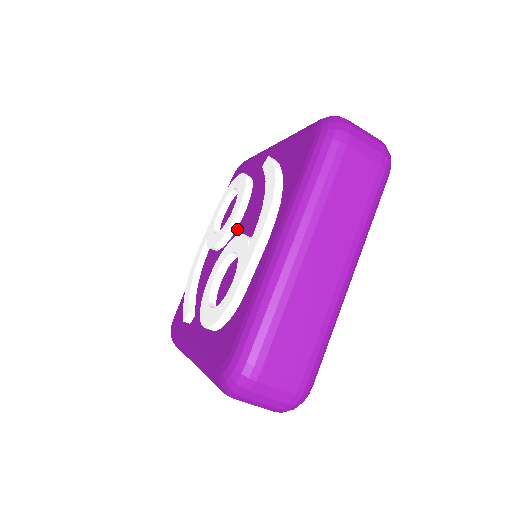
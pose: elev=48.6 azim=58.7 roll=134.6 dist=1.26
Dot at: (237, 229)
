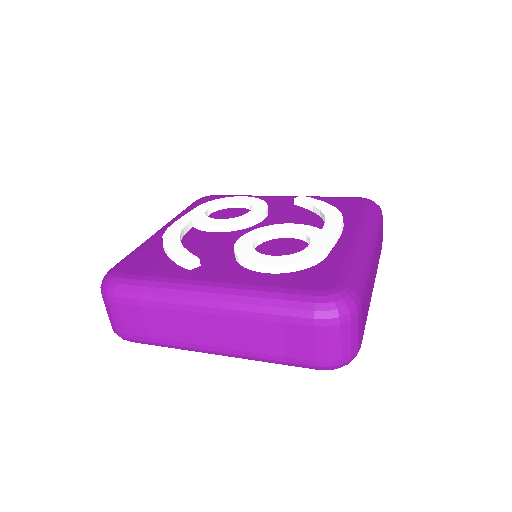
Dot at: (259, 224)
